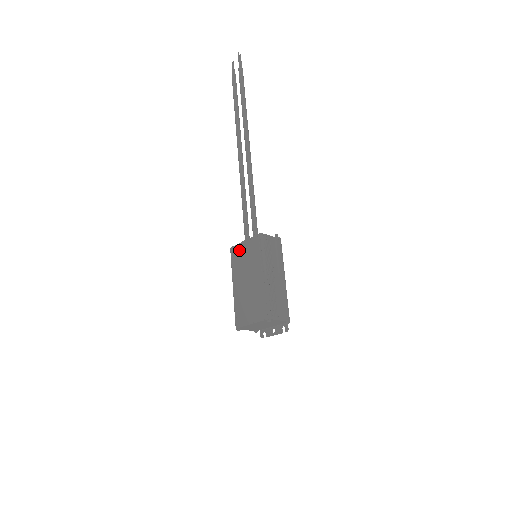
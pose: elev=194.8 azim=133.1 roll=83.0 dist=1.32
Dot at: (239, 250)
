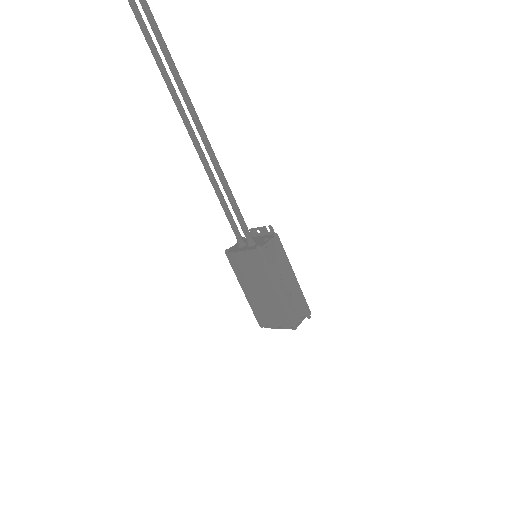
Dot at: (237, 259)
